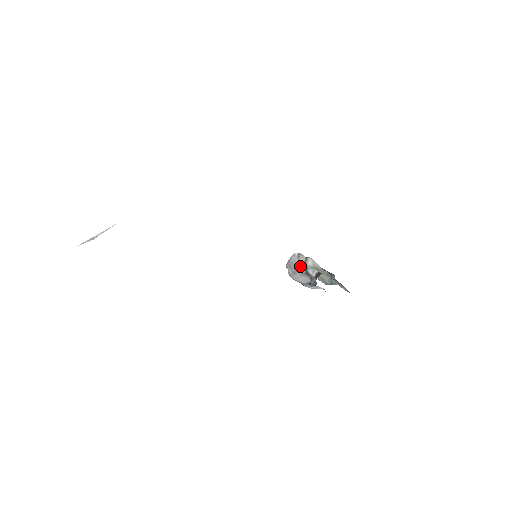
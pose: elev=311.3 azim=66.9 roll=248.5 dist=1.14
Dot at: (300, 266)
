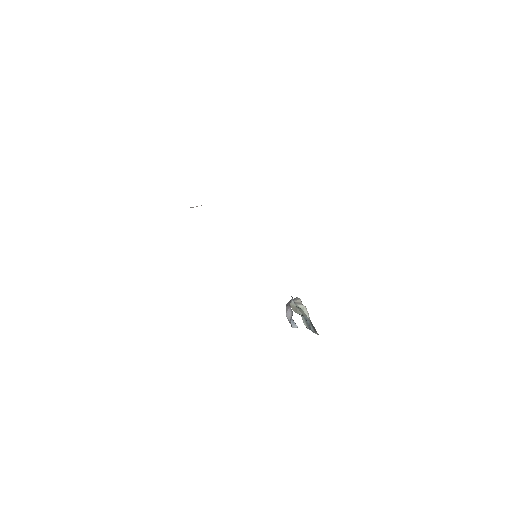
Dot at: occluded
